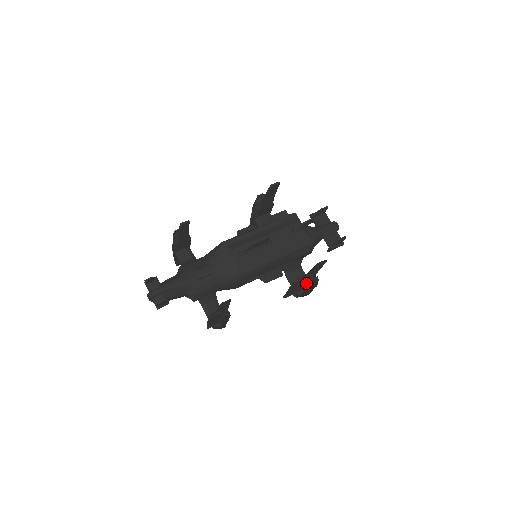
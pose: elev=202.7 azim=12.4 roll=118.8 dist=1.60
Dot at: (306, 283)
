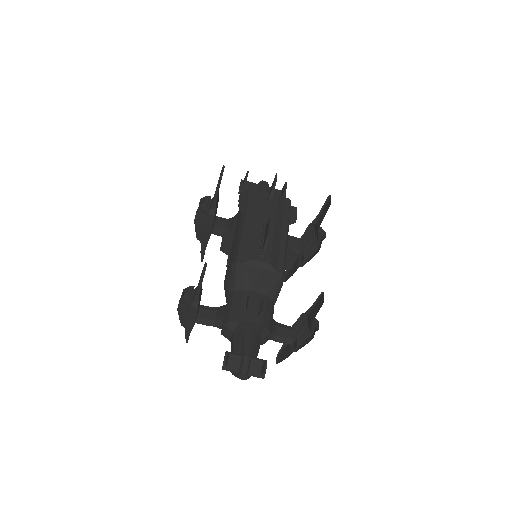
Dot at: occluded
